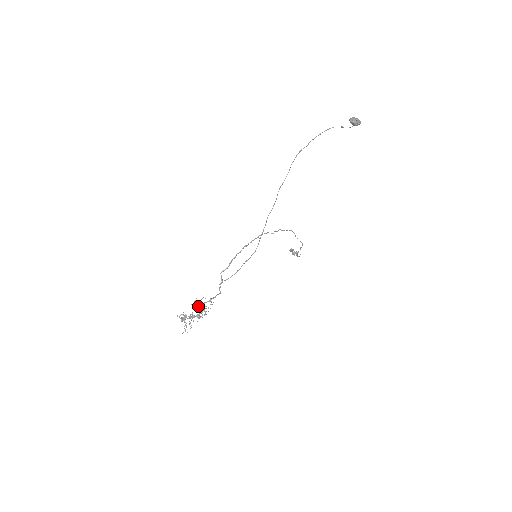
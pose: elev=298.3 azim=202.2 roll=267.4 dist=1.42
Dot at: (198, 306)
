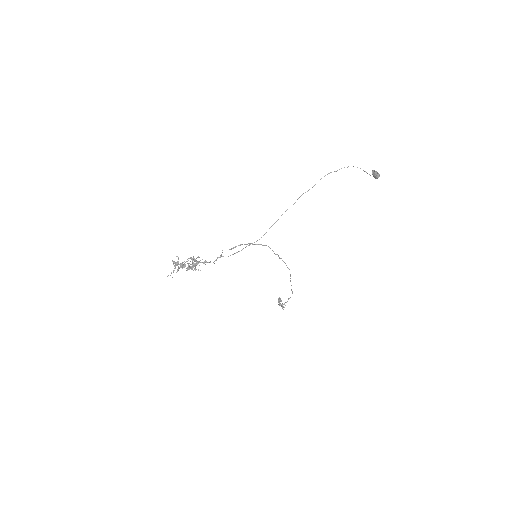
Dot at: (192, 261)
